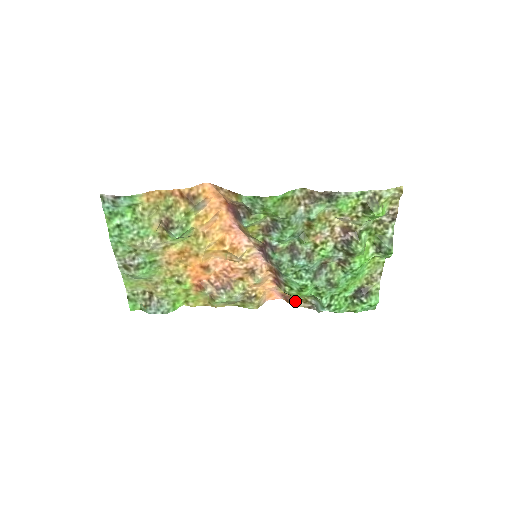
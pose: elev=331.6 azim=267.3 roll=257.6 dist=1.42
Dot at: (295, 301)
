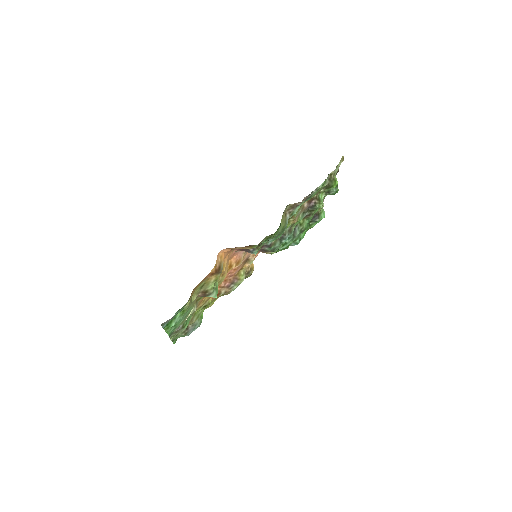
Dot at: occluded
